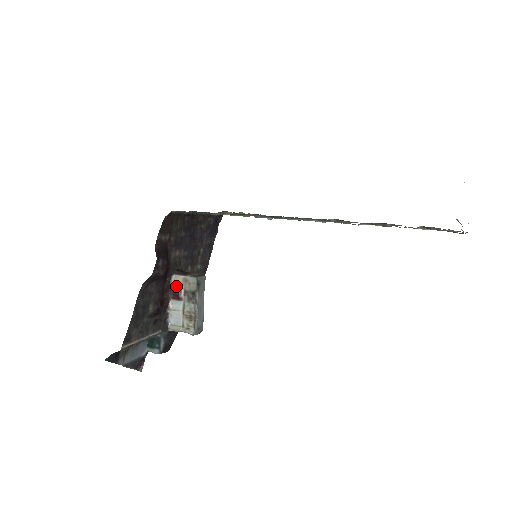
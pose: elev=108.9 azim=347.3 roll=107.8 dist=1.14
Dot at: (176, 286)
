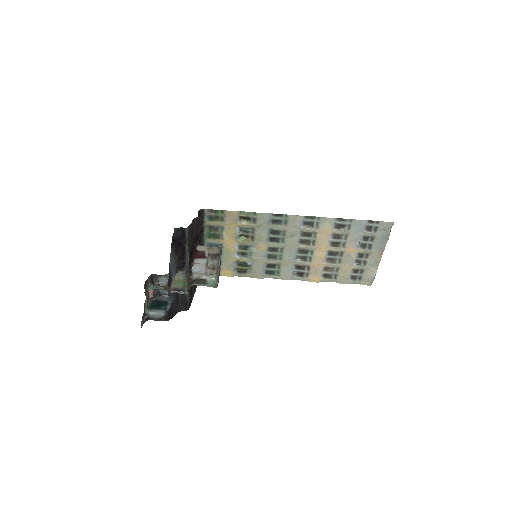
Dot at: (200, 251)
